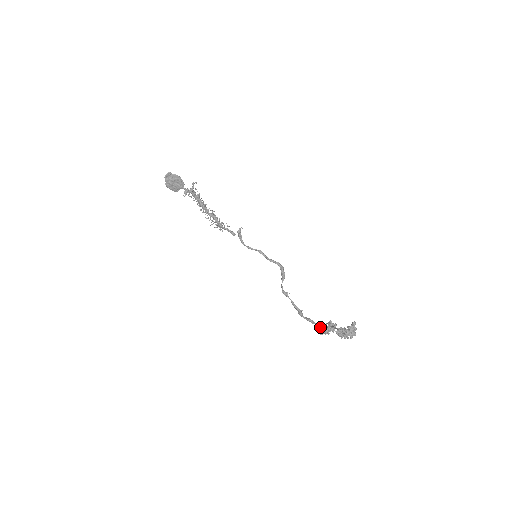
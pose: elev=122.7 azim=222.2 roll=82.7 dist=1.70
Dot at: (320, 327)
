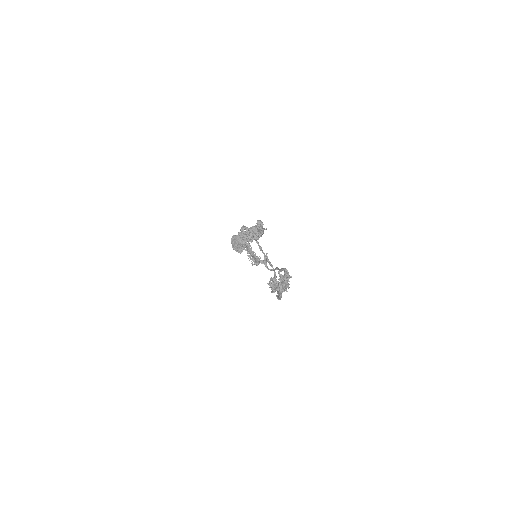
Dot at: occluded
